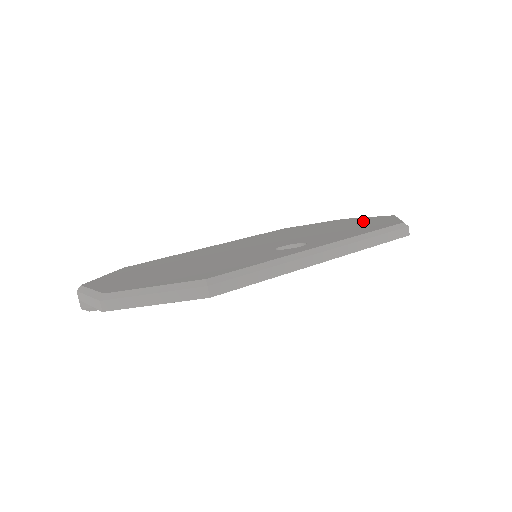
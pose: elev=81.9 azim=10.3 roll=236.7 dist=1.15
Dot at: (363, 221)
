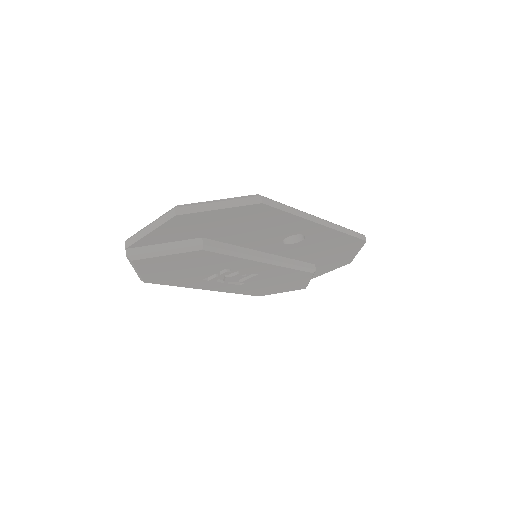
Dot at: occluded
